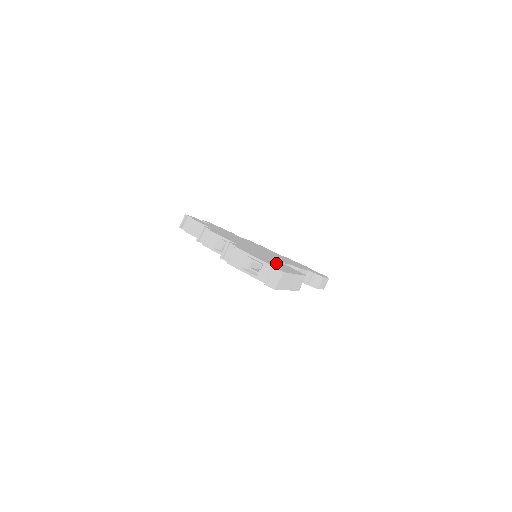
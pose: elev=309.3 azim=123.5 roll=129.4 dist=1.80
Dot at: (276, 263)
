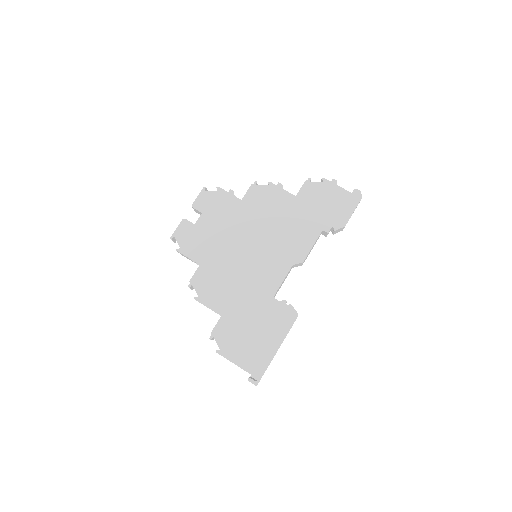
Dot at: (260, 332)
